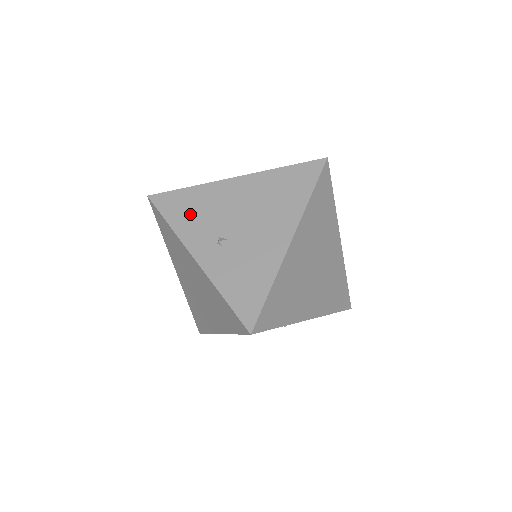
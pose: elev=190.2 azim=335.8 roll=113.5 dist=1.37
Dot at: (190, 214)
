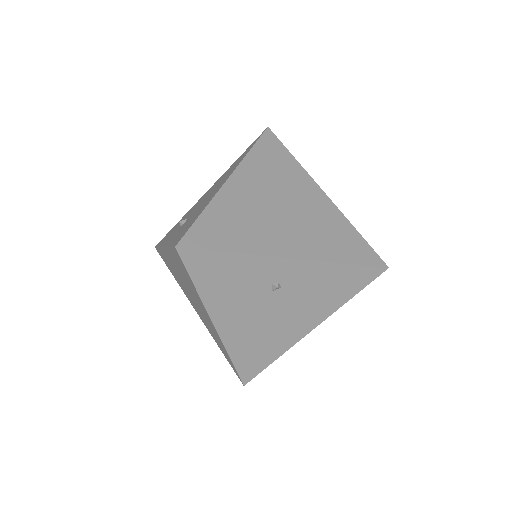
Dot at: (173, 230)
